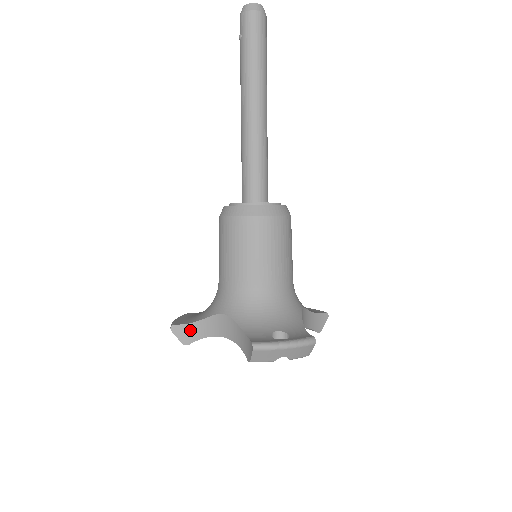
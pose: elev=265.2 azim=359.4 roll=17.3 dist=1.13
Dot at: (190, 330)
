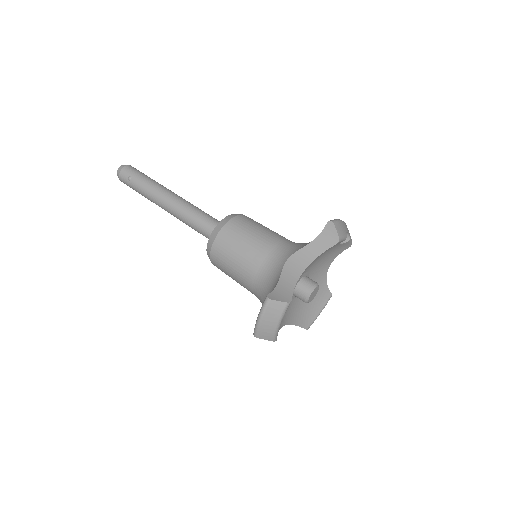
Dot at: (281, 291)
